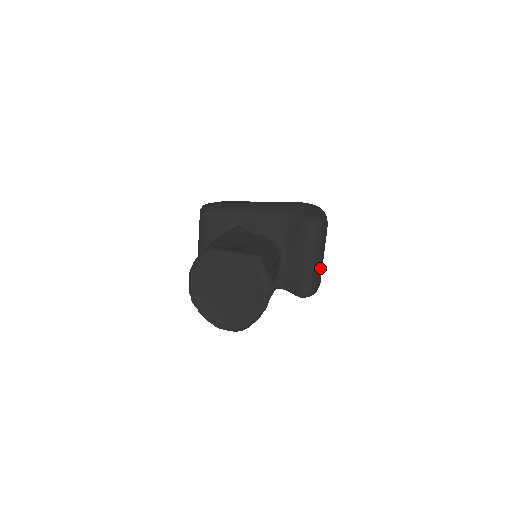
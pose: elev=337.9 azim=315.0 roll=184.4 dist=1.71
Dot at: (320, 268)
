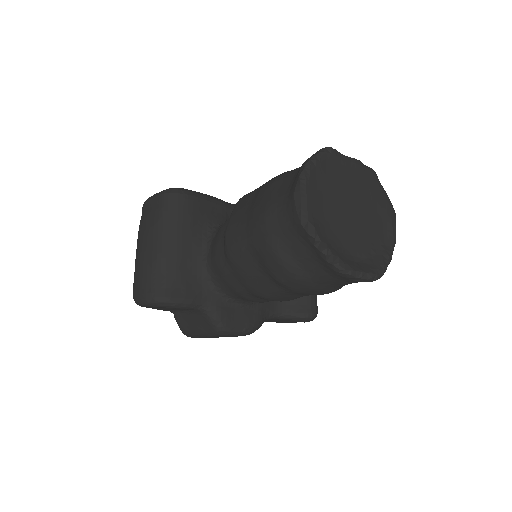
Dot at: occluded
